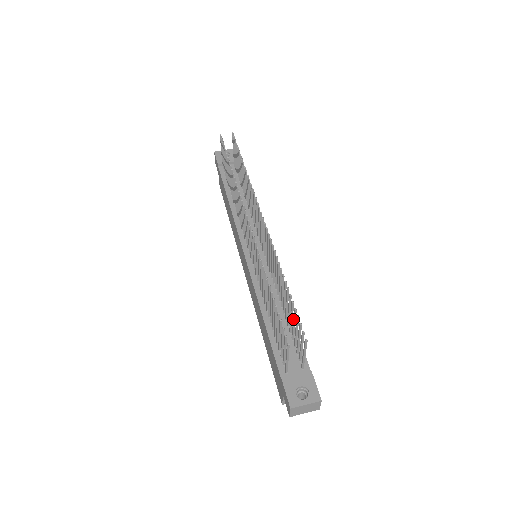
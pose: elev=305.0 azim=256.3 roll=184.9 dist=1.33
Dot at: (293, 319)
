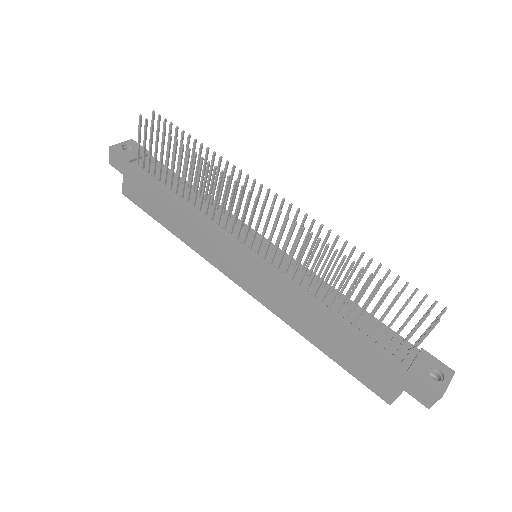
Dot at: occluded
